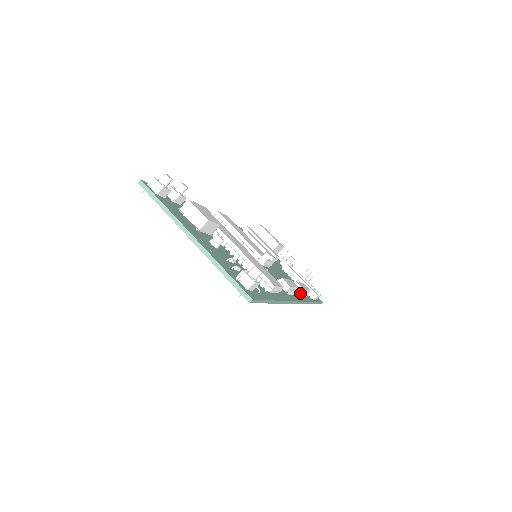
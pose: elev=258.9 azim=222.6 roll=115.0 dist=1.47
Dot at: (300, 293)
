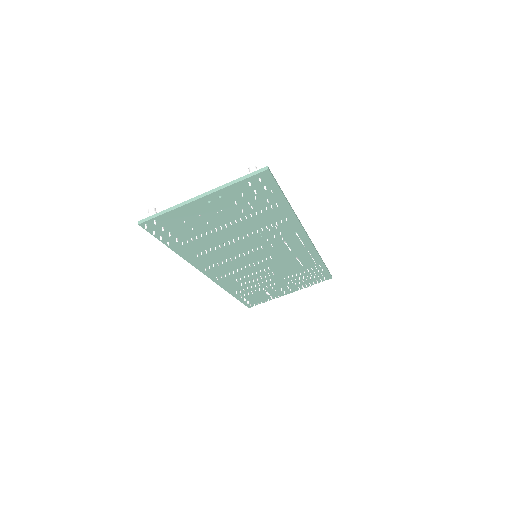
Dot at: occluded
